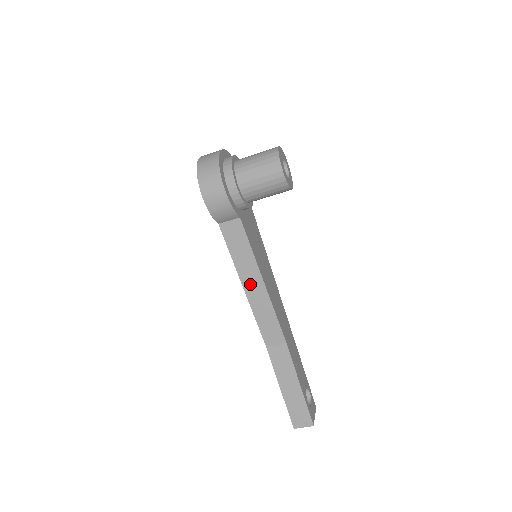
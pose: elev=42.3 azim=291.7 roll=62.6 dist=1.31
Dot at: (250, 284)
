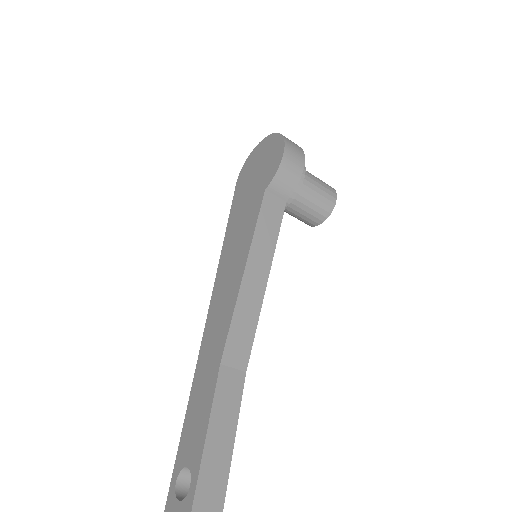
Dot at: (254, 271)
